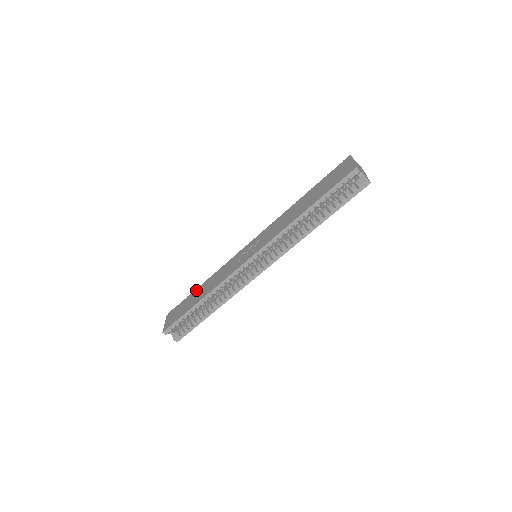
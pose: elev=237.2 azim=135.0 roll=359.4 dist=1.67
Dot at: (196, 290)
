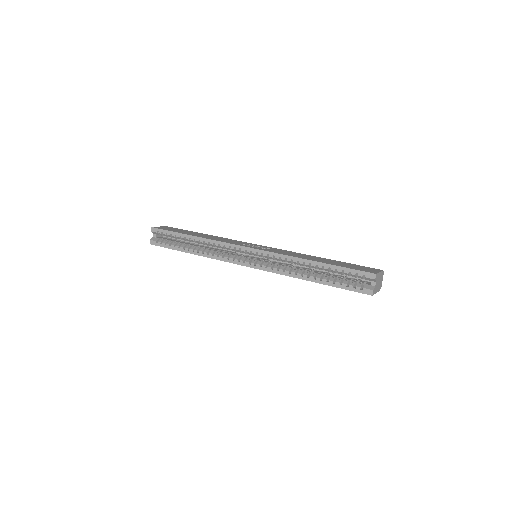
Dot at: (201, 233)
